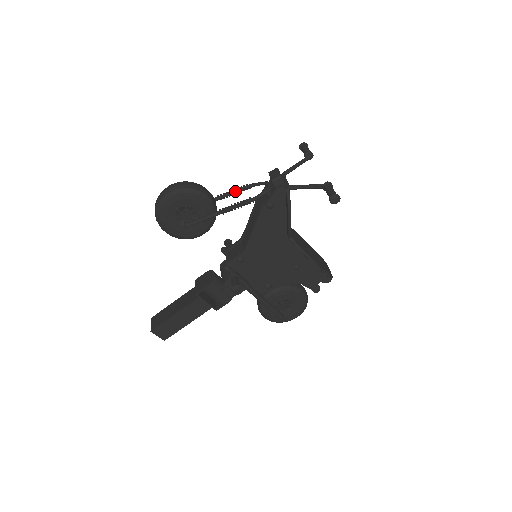
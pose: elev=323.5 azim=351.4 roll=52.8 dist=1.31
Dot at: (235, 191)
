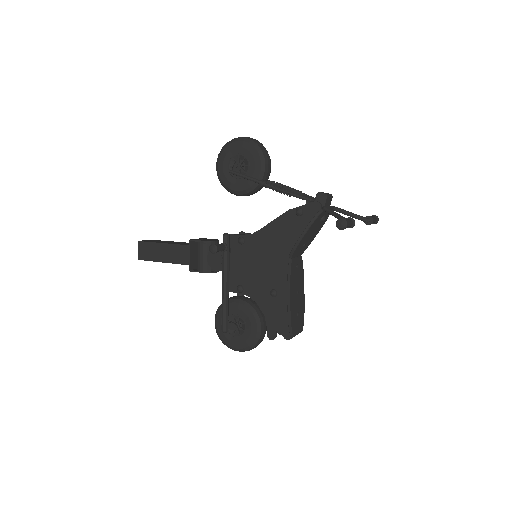
Dot at: (289, 188)
